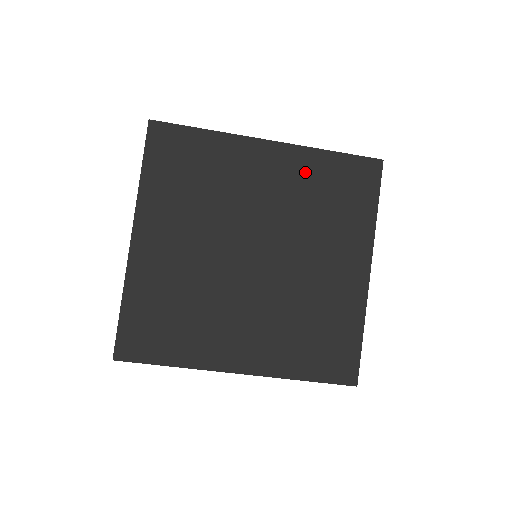
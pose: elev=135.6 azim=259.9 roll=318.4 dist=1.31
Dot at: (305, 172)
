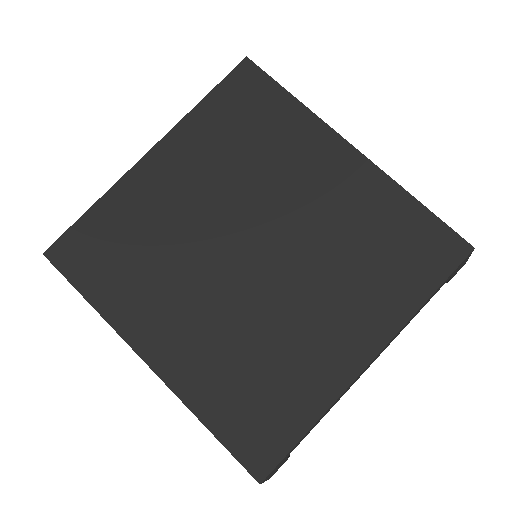
Dot at: (370, 202)
